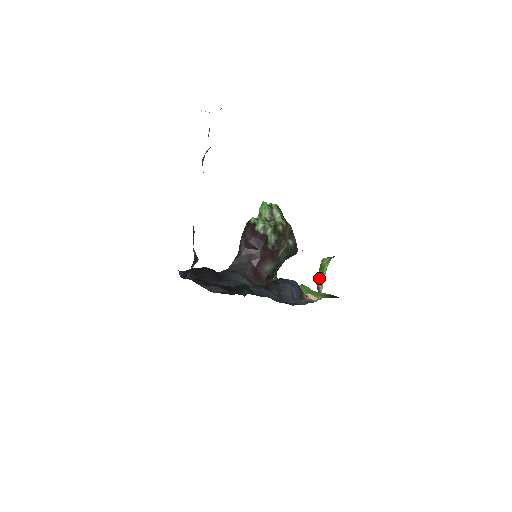
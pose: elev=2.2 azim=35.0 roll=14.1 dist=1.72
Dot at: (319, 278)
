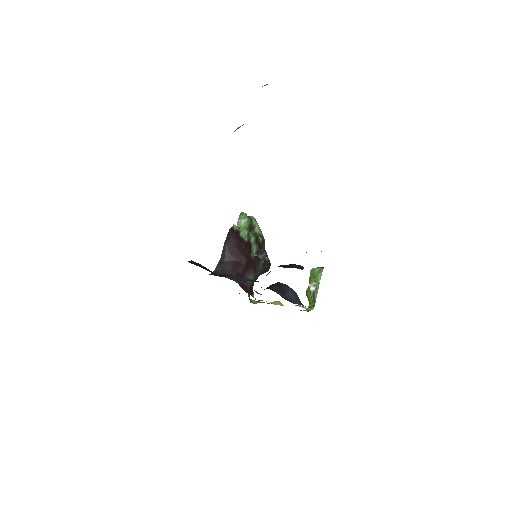
Dot at: (315, 285)
